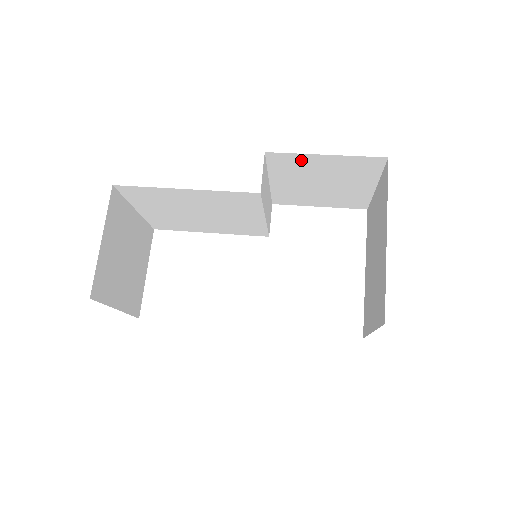
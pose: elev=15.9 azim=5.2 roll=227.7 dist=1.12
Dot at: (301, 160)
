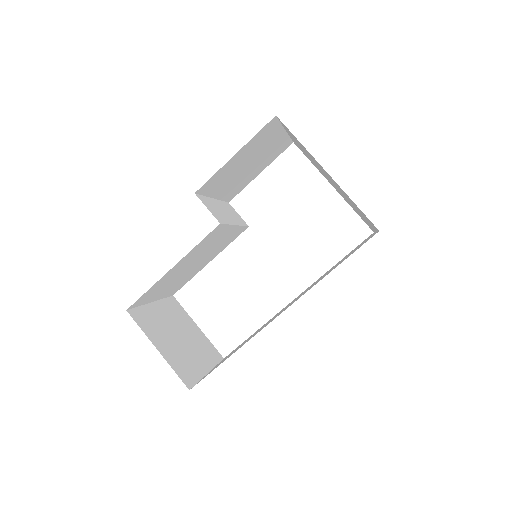
Dot at: (222, 172)
